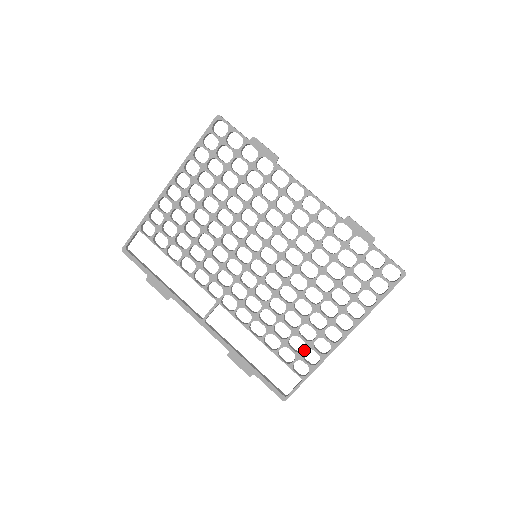
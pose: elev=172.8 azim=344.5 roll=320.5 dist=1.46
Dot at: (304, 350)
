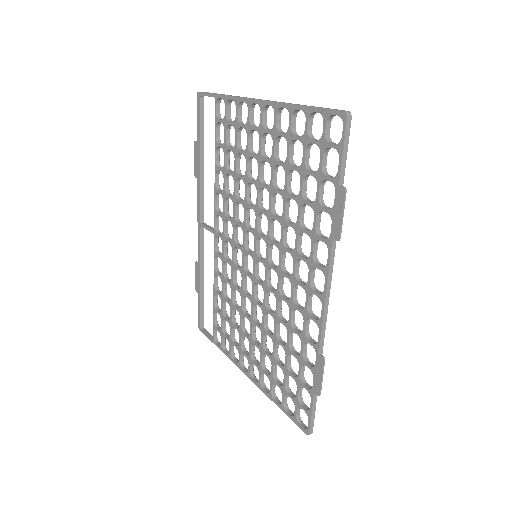
Dot at: (226, 337)
